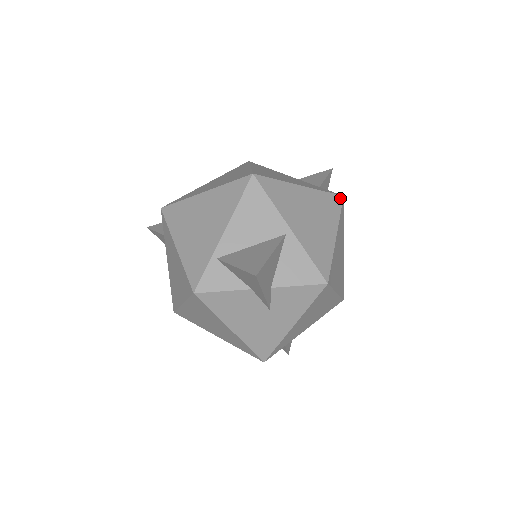
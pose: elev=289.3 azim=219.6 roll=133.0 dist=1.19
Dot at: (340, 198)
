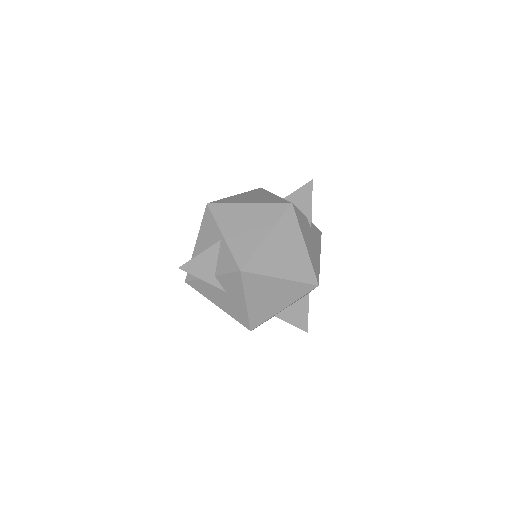
Dot at: (287, 205)
